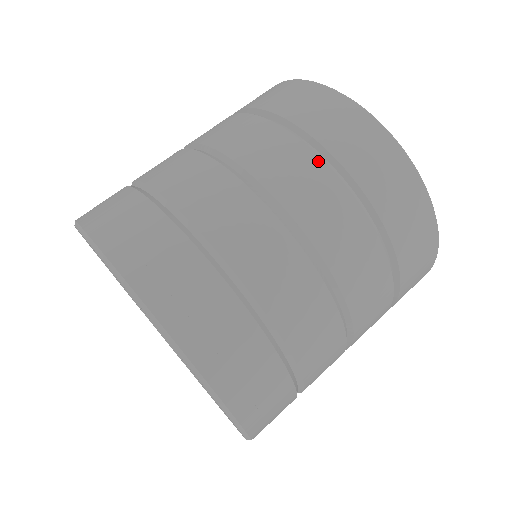
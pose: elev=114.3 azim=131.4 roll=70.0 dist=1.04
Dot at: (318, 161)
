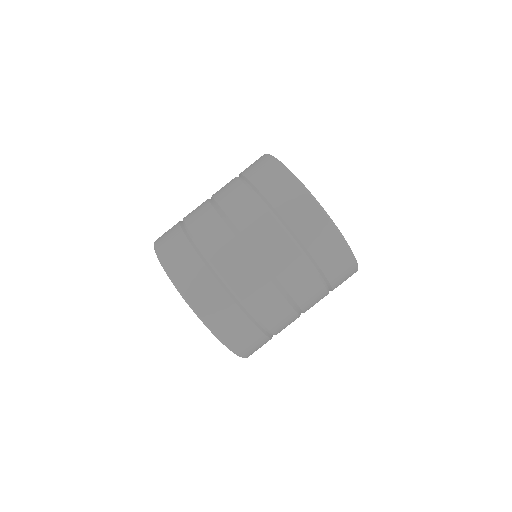
Dot at: (293, 246)
